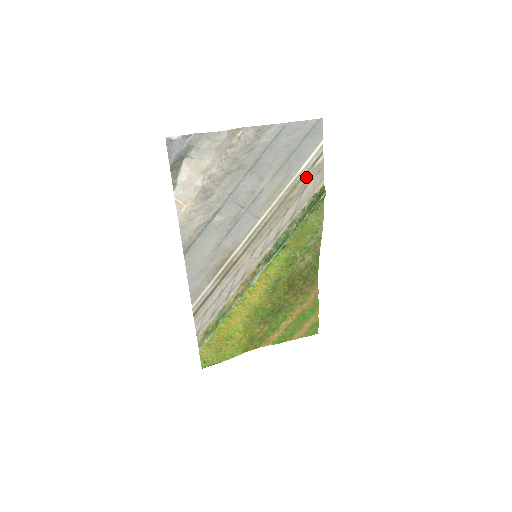
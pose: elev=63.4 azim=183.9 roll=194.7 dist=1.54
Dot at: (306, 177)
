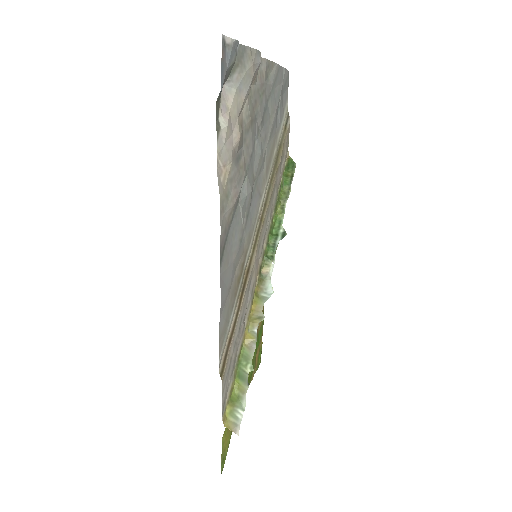
Dot at: (283, 143)
